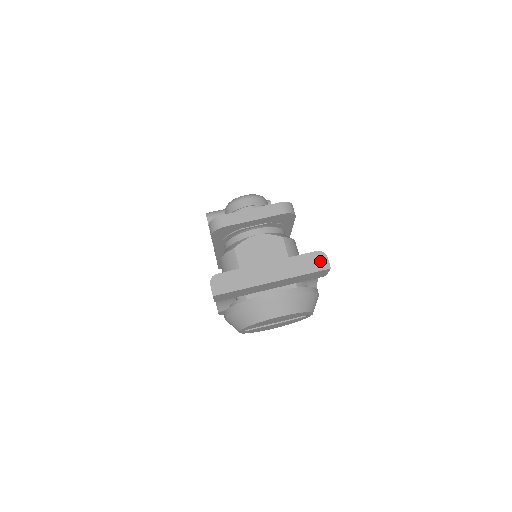
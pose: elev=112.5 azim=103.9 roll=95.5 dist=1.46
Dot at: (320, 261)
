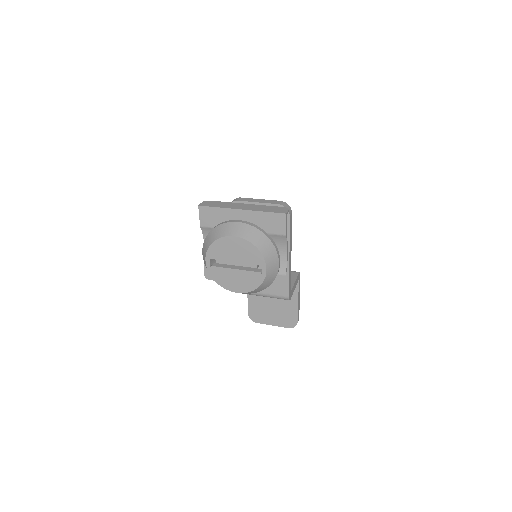
Dot at: (282, 210)
